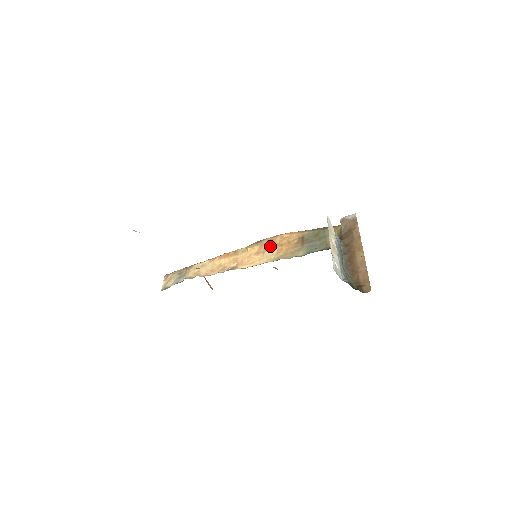
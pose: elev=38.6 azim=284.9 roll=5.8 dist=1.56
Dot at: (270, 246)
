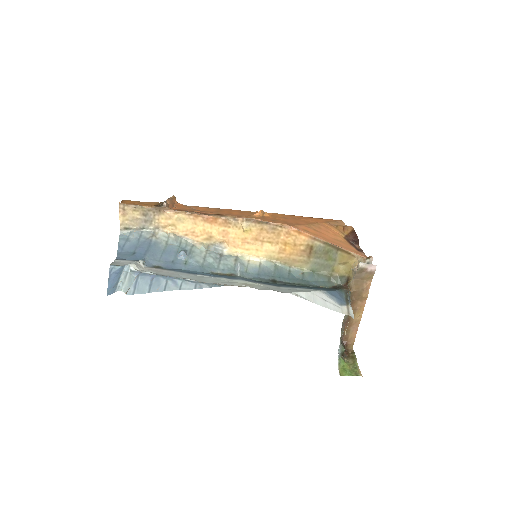
Dot at: (272, 237)
